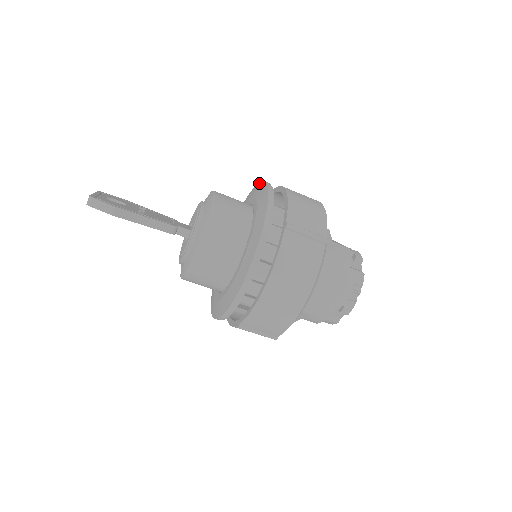
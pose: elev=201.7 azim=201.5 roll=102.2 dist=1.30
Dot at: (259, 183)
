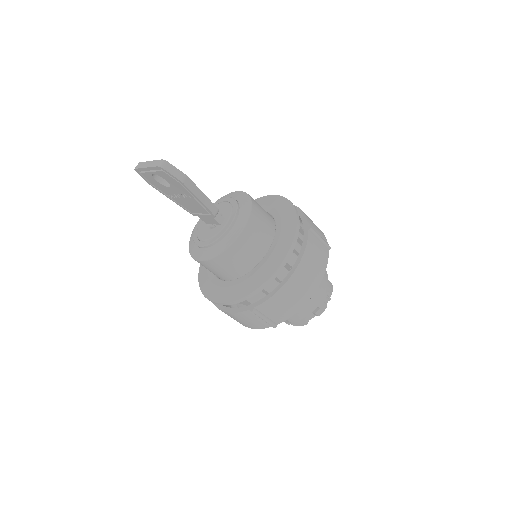
Dot at: (264, 197)
